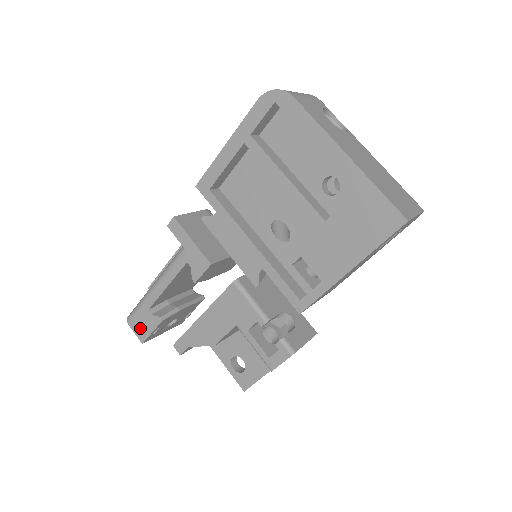
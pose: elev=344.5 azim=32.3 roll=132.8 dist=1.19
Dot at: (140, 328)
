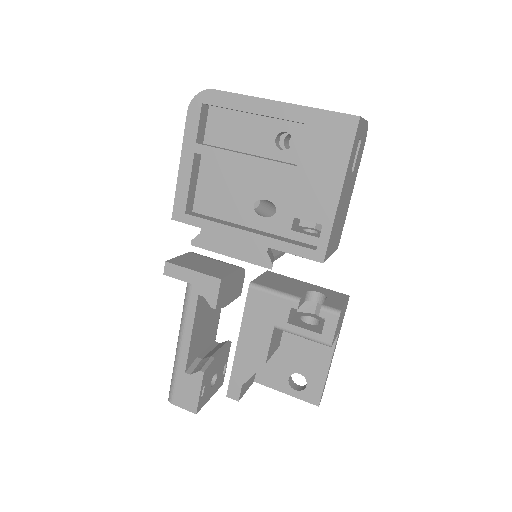
Dot at: (186, 398)
